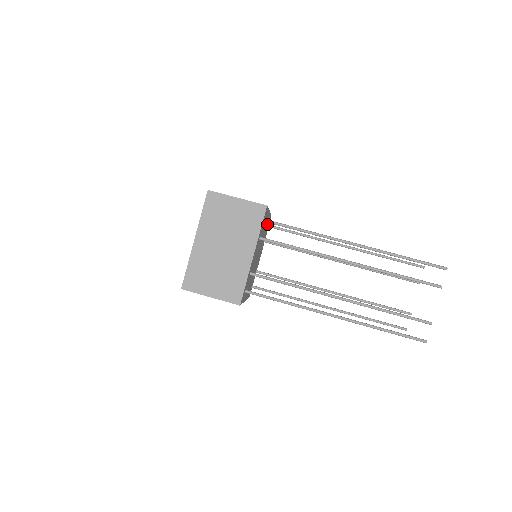
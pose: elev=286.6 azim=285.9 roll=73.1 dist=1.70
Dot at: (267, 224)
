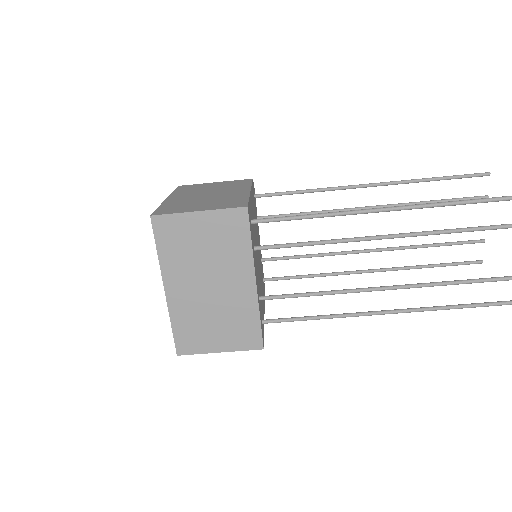
Dot at: (253, 200)
